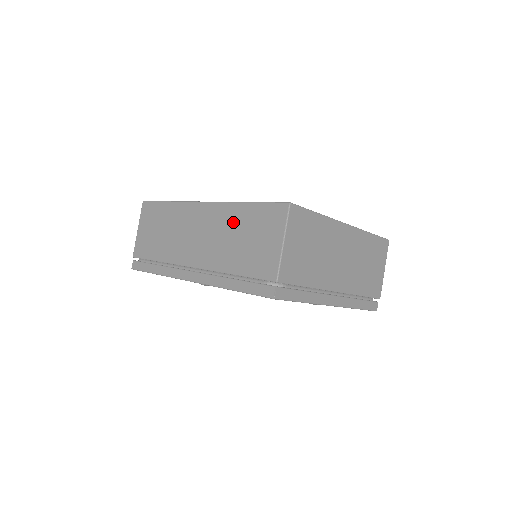
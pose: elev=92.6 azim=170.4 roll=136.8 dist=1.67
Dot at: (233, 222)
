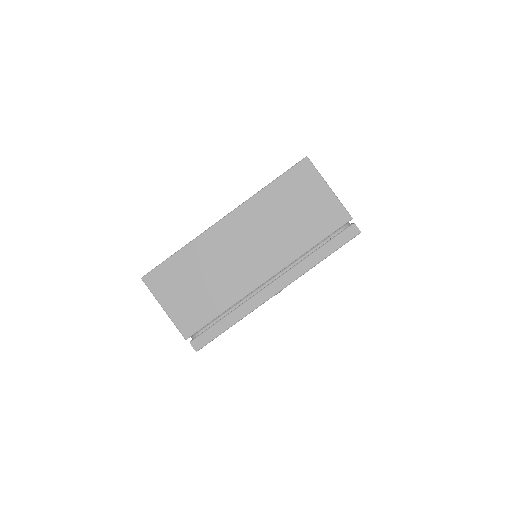
Dot at: occluded
